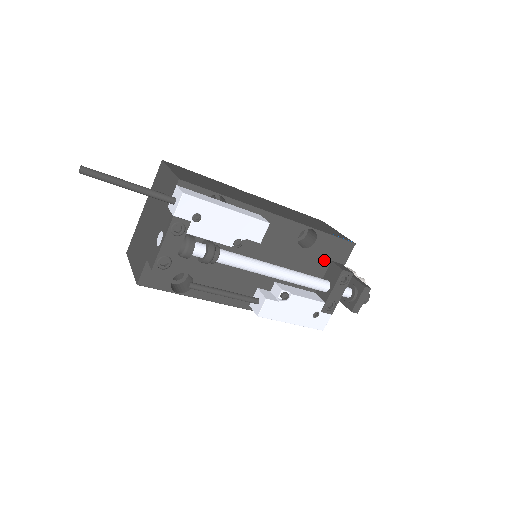
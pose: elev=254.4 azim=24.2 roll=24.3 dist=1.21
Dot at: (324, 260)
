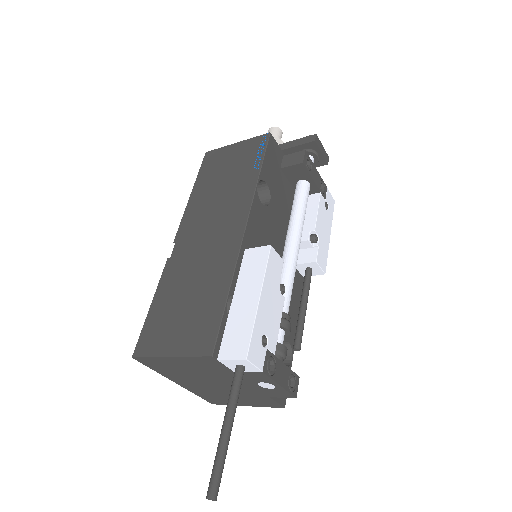
Dot at: (279, 178)
